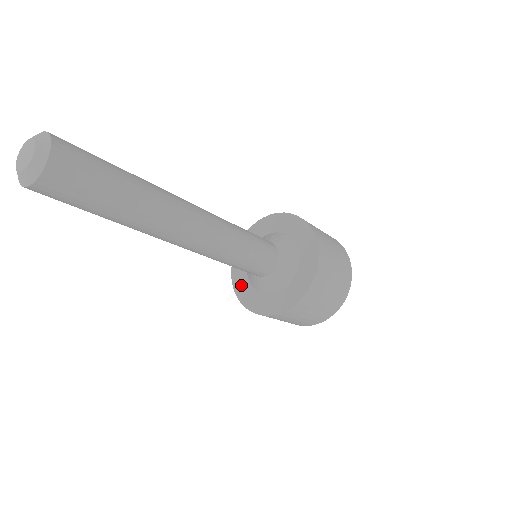
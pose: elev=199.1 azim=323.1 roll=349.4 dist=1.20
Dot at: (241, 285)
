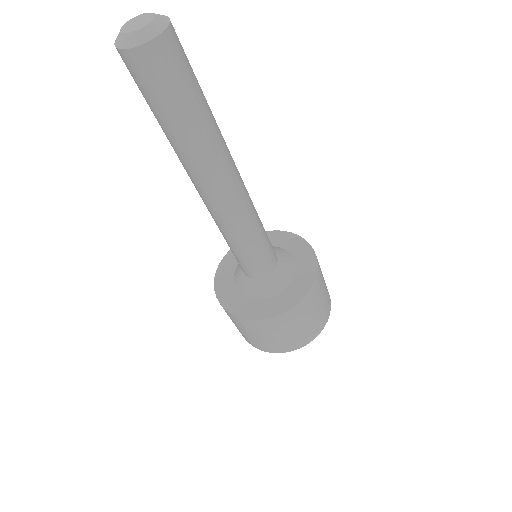
Dot at: (226, 293)
